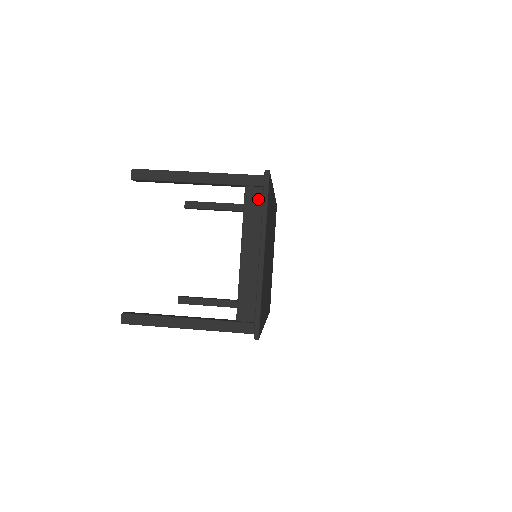
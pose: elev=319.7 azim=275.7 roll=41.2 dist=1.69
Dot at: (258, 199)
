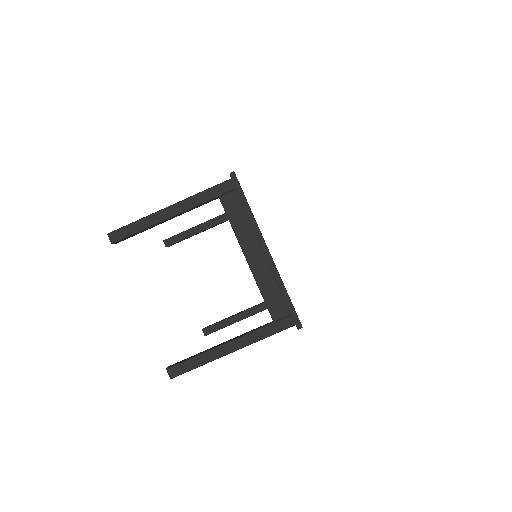
Dot at: (236, 202)
